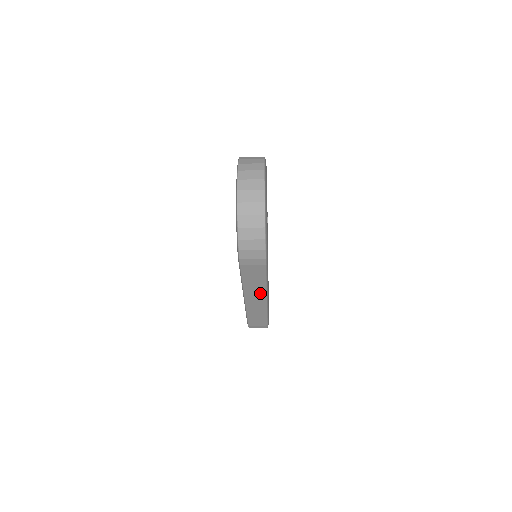
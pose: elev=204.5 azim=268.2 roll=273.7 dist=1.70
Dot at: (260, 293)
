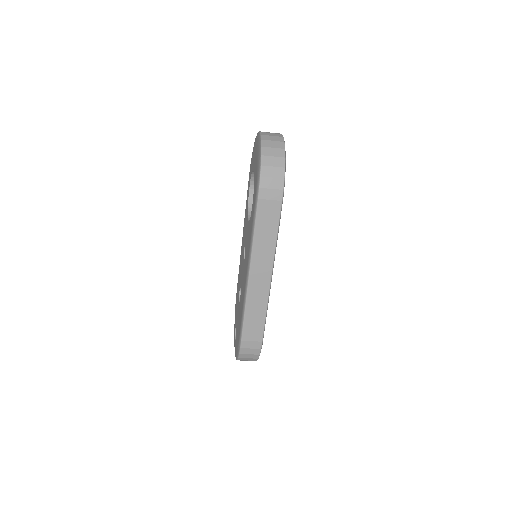
Dot at: (267, 260)
